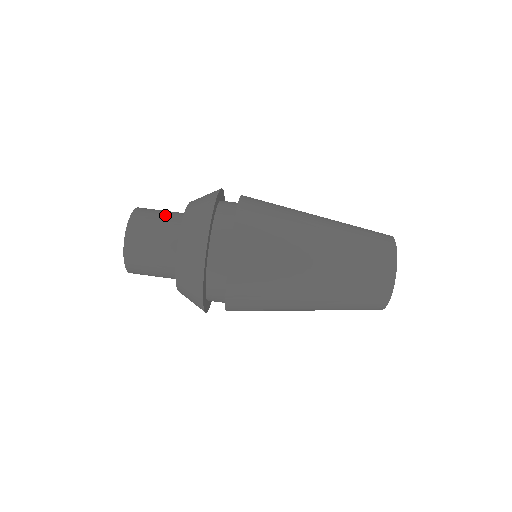
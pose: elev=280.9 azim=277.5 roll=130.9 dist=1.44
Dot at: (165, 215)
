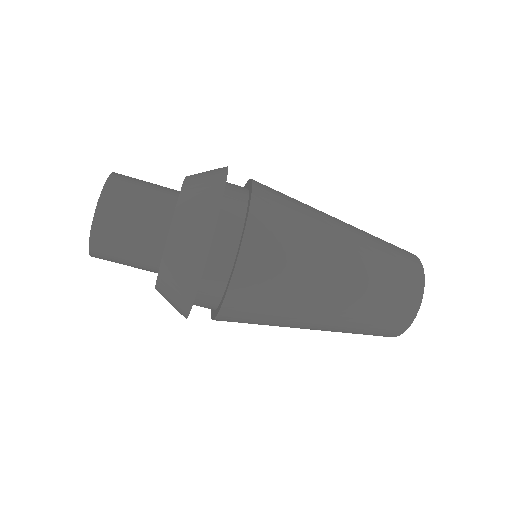
Dot at: (151, 191)
